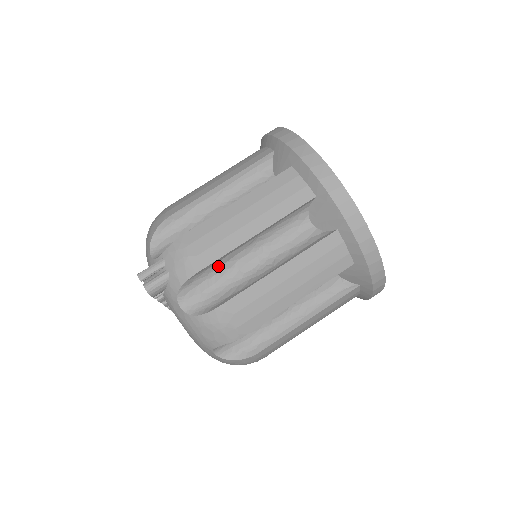
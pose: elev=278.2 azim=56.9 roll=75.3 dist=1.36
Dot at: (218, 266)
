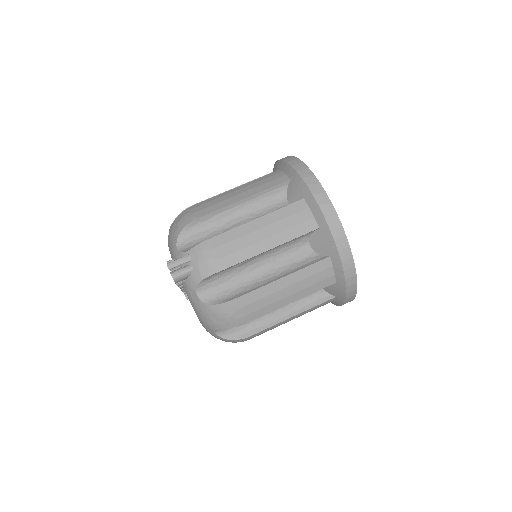
Dot at: (233, 268)
